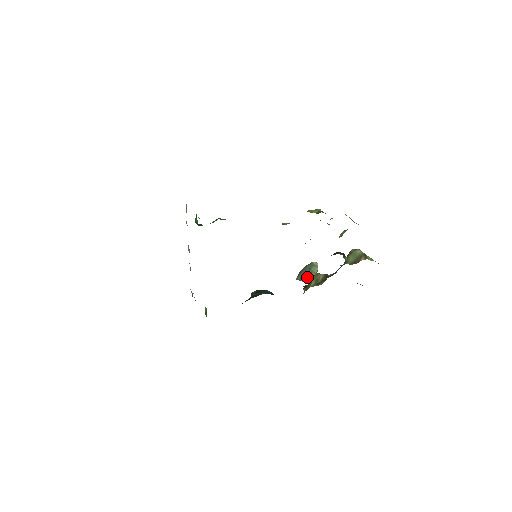
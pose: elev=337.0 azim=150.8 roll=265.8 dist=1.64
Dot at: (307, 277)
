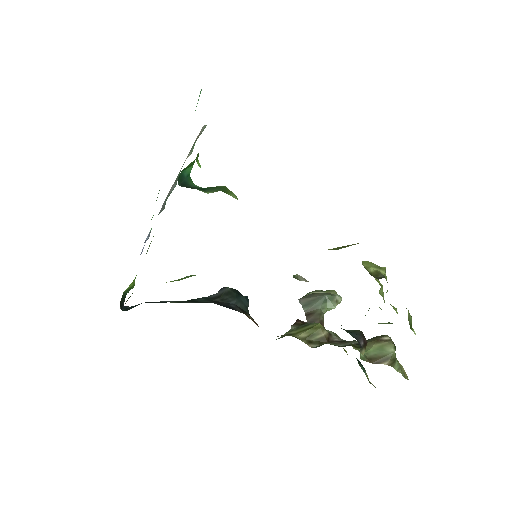
Dot at: (313, 309)
